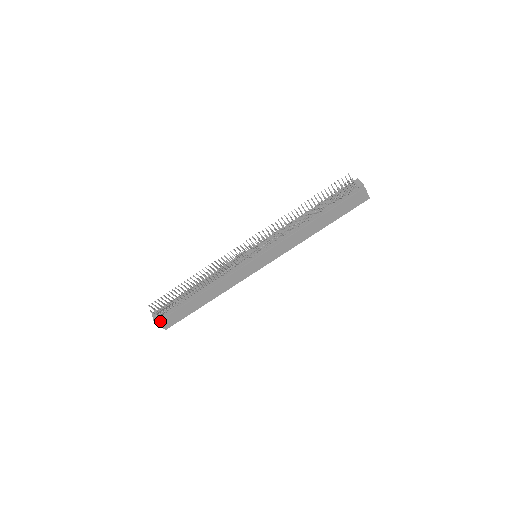
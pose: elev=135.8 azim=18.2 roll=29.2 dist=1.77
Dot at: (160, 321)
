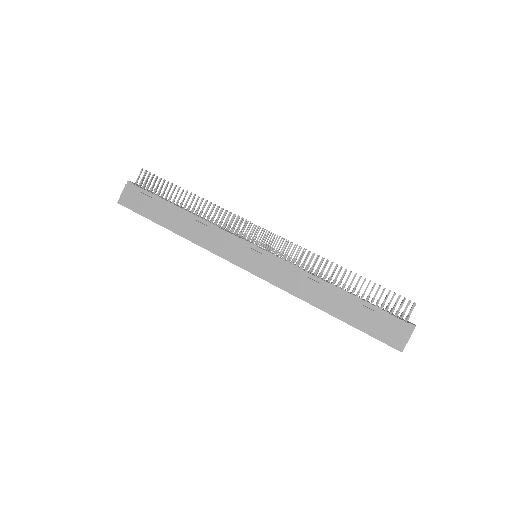
Dot at: (130, 188)
